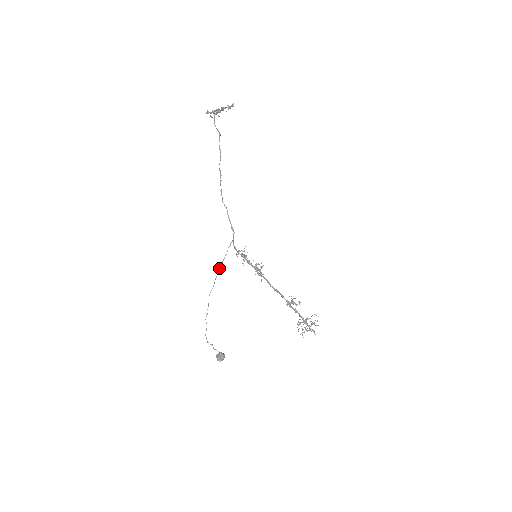
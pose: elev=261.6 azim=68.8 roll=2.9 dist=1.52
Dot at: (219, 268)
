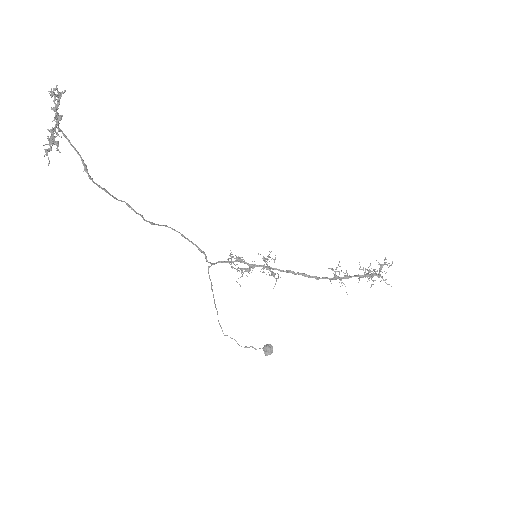
Dot at: occluded
